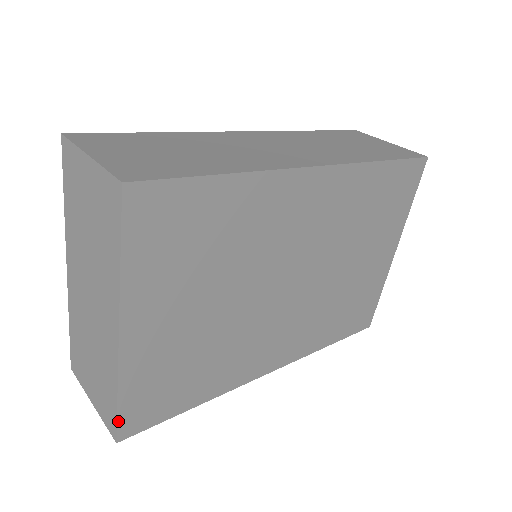
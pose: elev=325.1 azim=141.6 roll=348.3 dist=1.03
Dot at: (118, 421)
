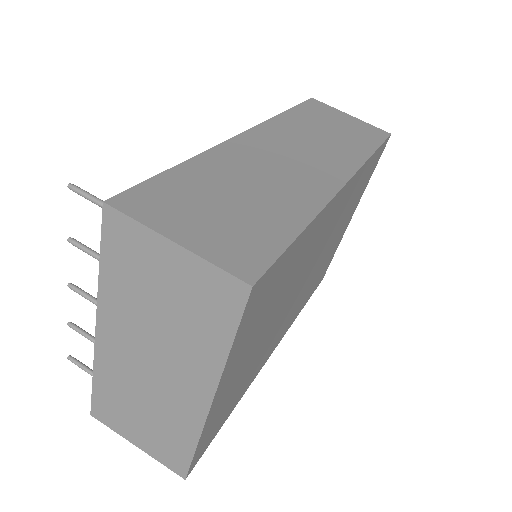
Dot at: (191, 464)
